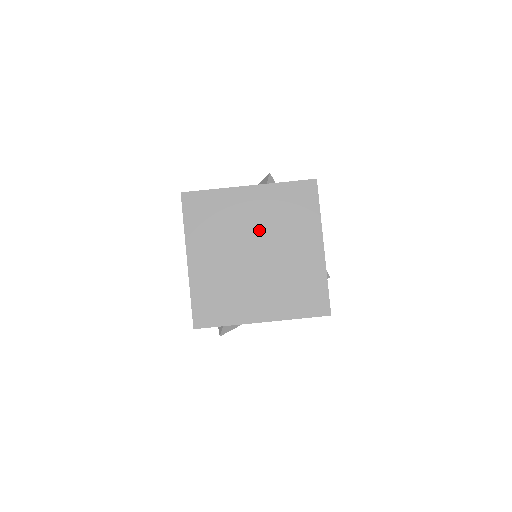
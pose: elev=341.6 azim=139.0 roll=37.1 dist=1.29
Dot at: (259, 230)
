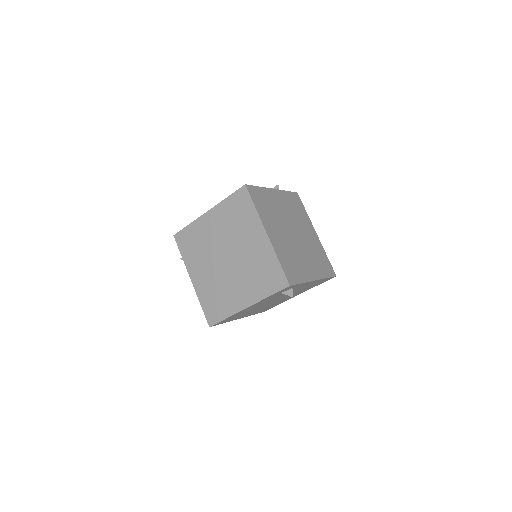
Dot at: (289, 218)
